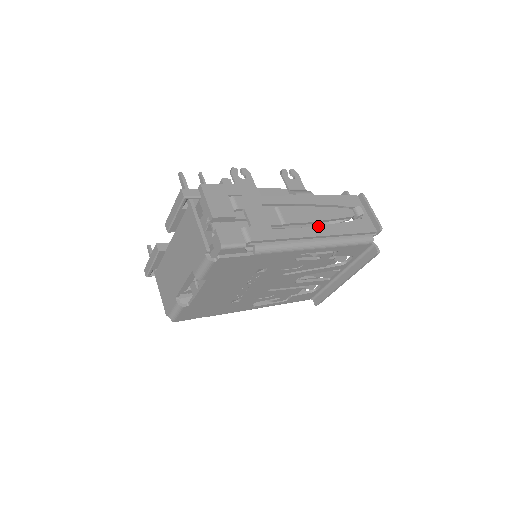
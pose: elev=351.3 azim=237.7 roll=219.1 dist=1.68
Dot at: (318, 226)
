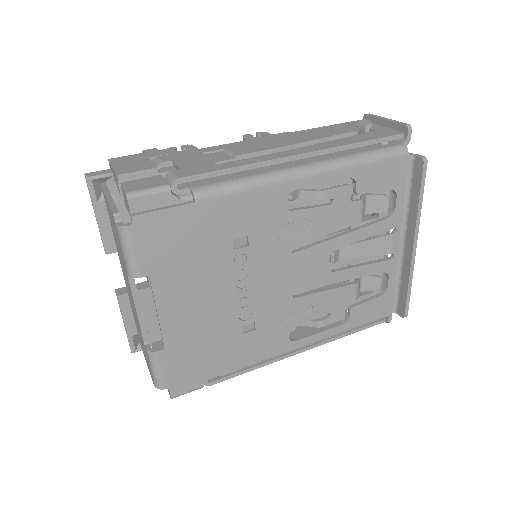
Dot at: (297, 148)
